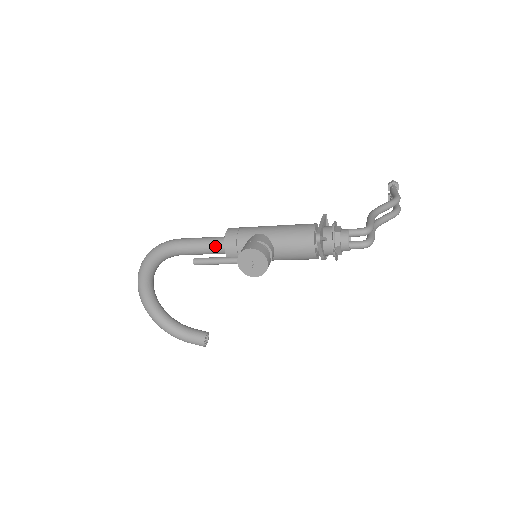
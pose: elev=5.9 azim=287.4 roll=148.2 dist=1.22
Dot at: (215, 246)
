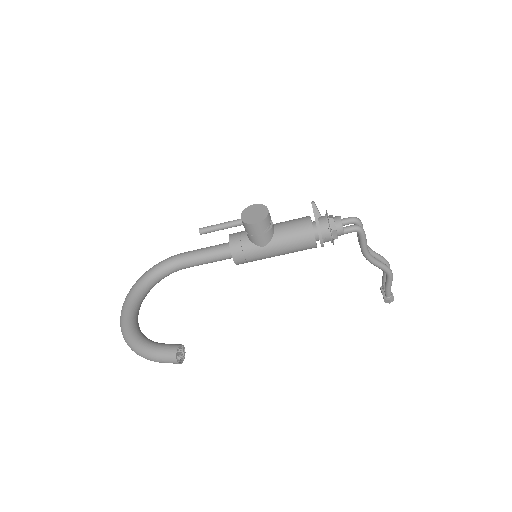
Dot at: (219, 245)
